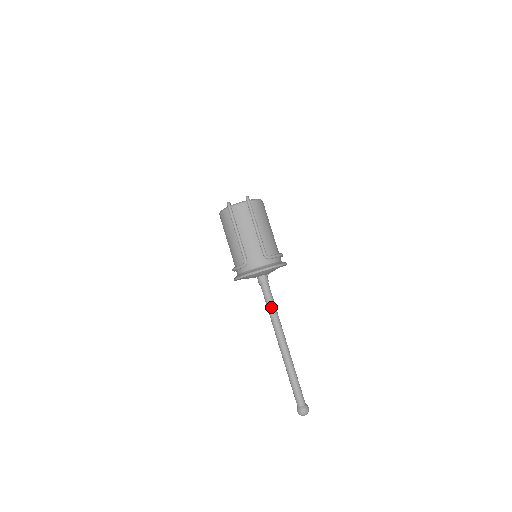
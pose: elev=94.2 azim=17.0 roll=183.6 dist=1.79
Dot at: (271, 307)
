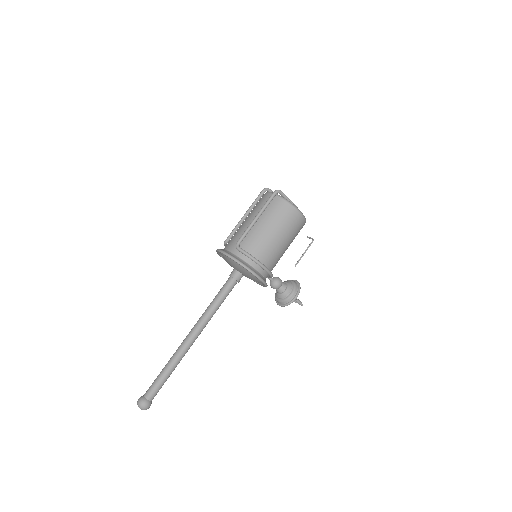
Dot at: (214, 299)
